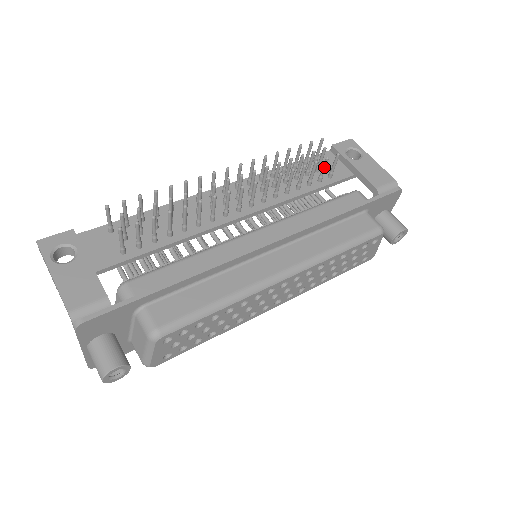
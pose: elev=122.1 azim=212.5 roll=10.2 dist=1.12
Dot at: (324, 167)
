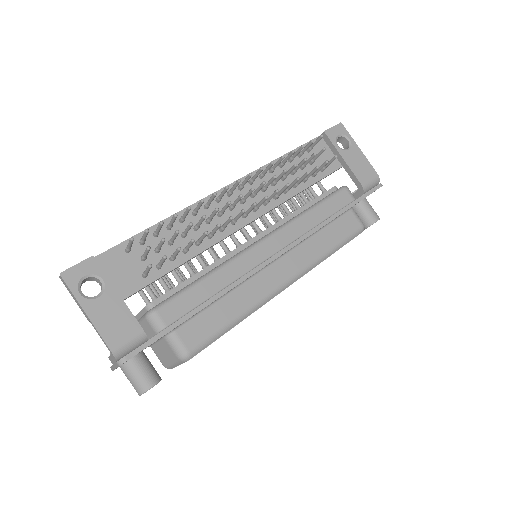
Dot at: (321, 168)
